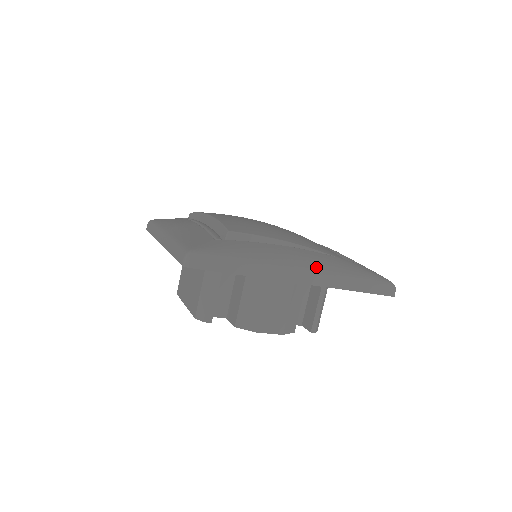
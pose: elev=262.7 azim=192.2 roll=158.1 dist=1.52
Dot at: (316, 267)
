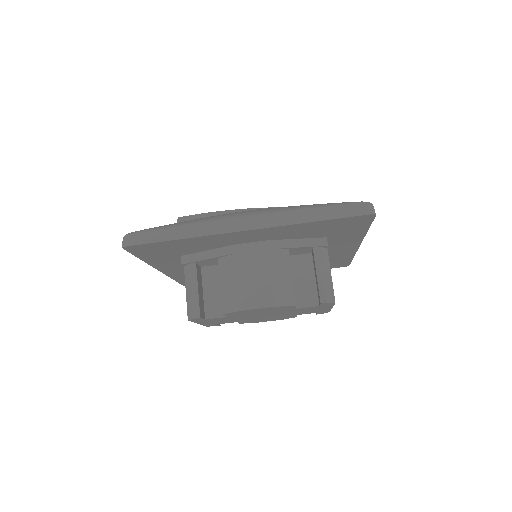
Dot at: (261, 212)
